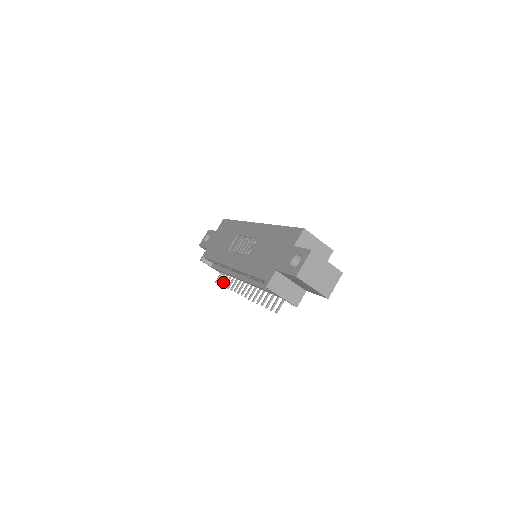
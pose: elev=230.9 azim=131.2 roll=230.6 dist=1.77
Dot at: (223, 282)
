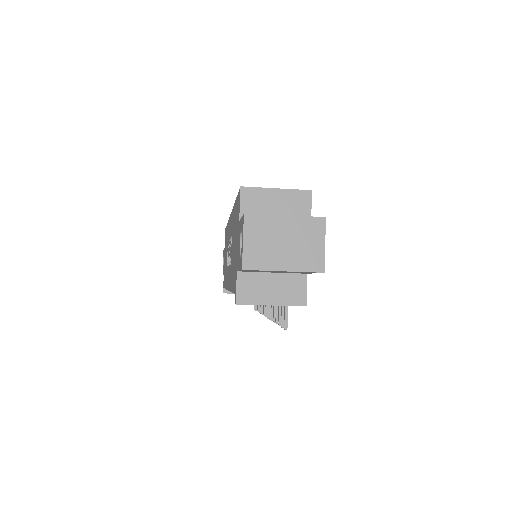
Dot at: (256, 306)
